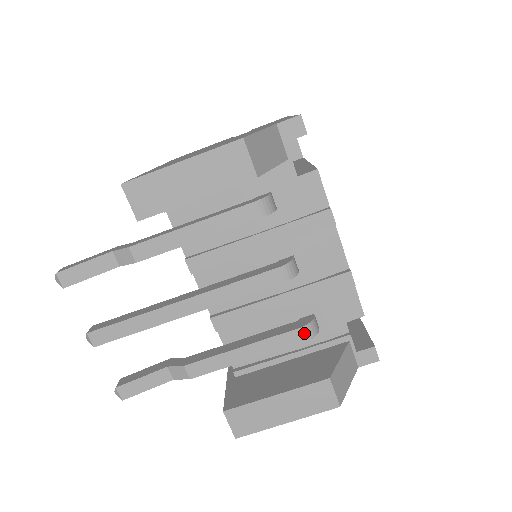
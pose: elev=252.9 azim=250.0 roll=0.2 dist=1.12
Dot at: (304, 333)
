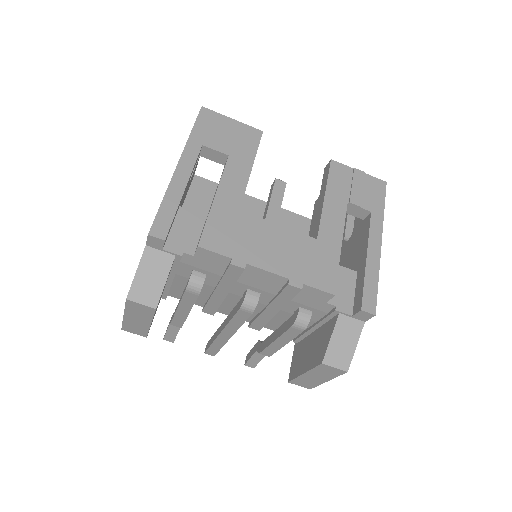
Dot at: (297, 328)
